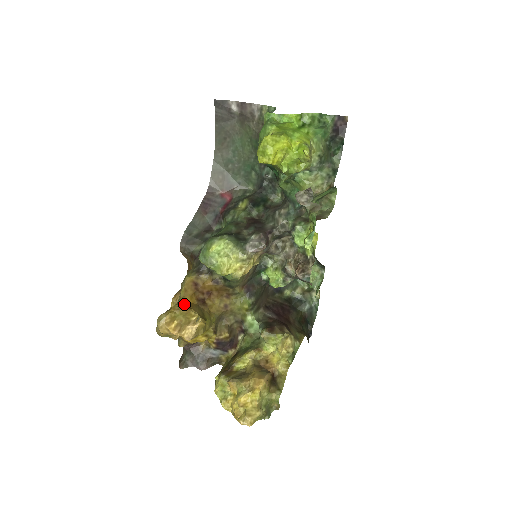
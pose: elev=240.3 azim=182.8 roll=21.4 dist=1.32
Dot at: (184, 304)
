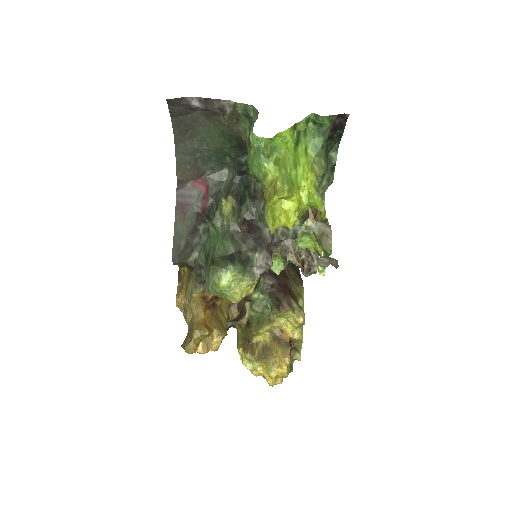
Dot at: (203, 326)
